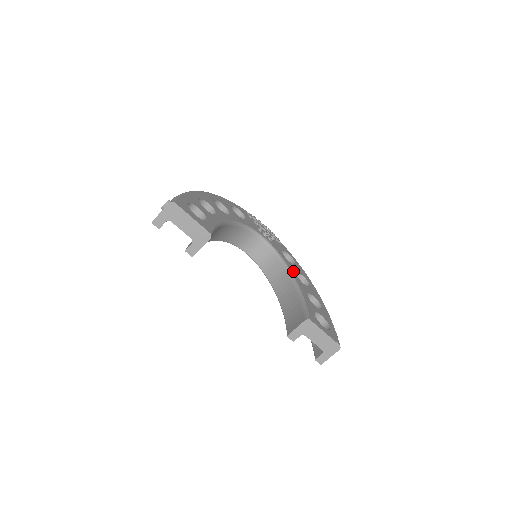
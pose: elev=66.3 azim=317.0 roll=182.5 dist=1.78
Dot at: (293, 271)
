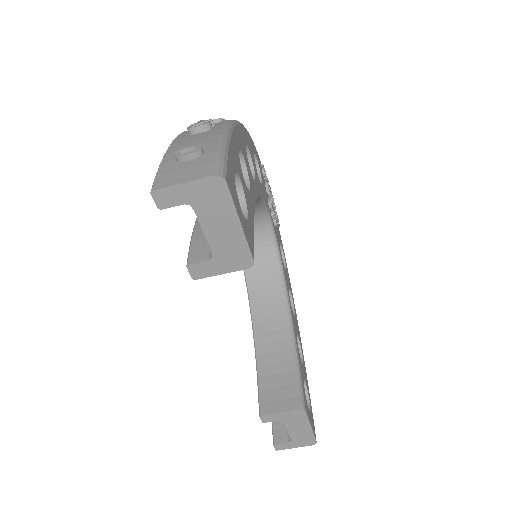
Dot at: (288, 290)
